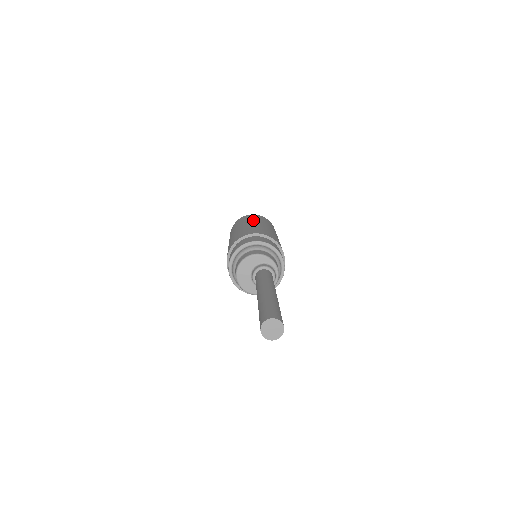
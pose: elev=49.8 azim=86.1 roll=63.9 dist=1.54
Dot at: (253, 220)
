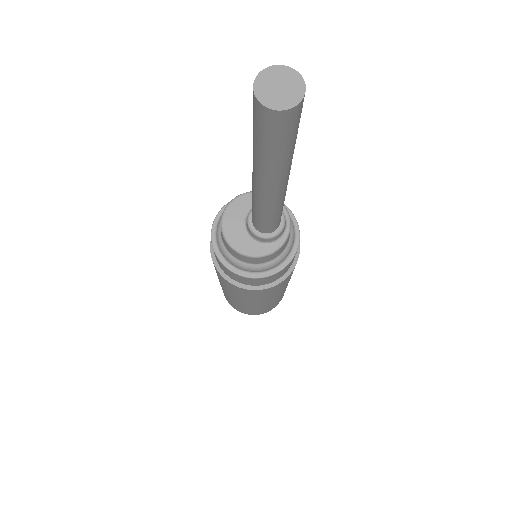
Dot at: occluded
